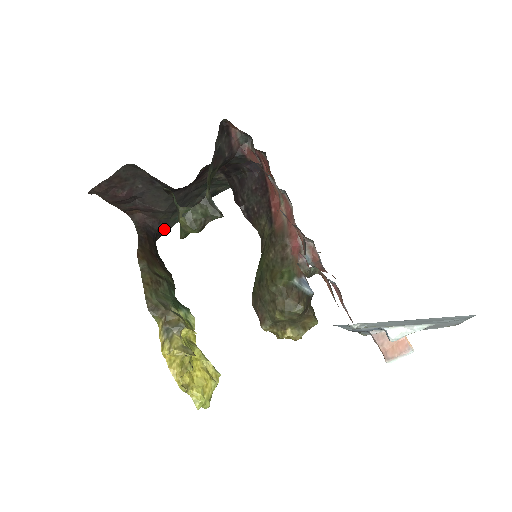
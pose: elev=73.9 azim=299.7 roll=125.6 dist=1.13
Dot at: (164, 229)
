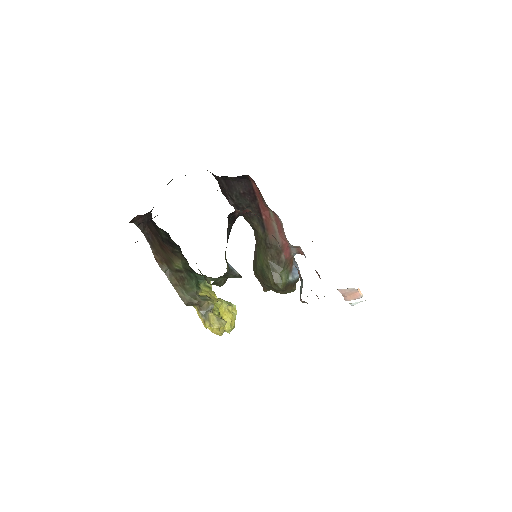
Dot at: occluded
